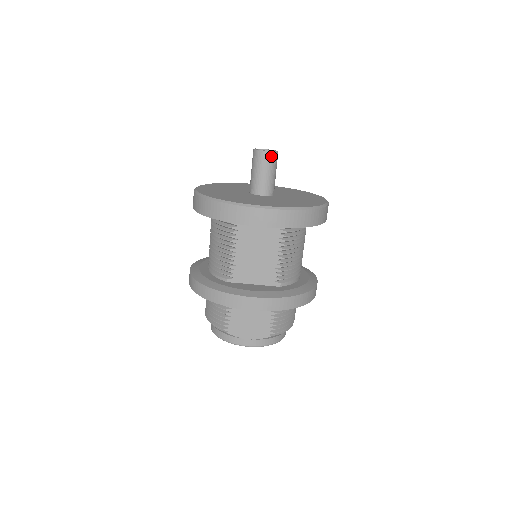
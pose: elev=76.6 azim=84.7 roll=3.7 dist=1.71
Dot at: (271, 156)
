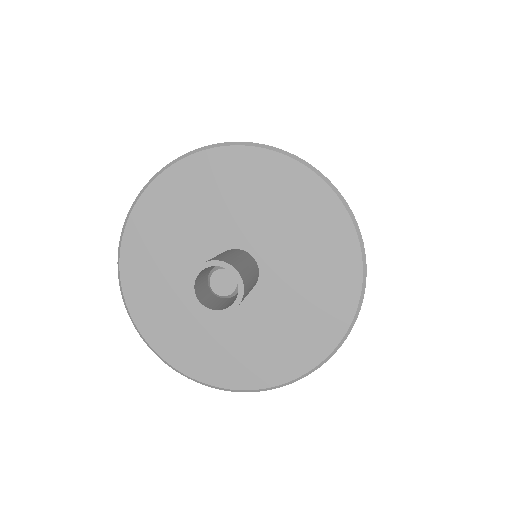
Dot at: (235, 308)
